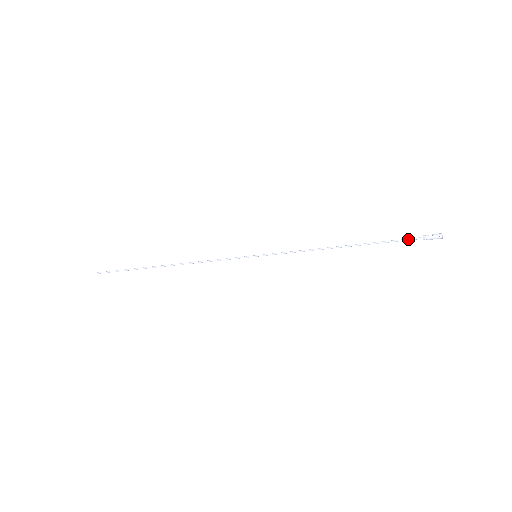
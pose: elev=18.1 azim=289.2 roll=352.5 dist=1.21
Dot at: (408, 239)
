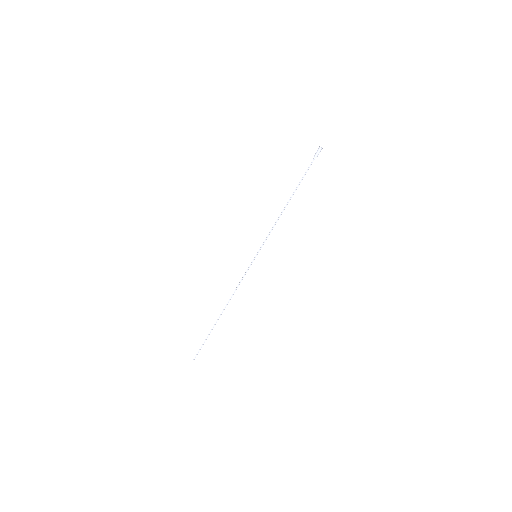
Dot at: (309, 166)
